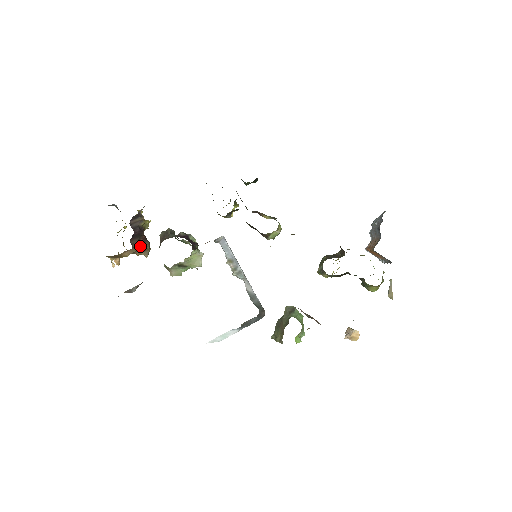
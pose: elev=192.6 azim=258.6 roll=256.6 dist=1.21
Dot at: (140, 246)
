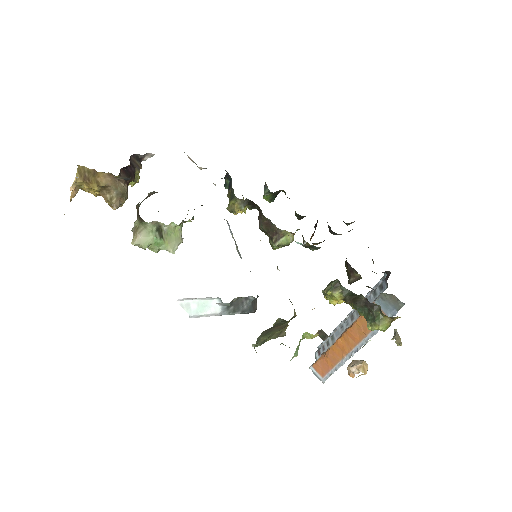
Dot at: (122, 186)
